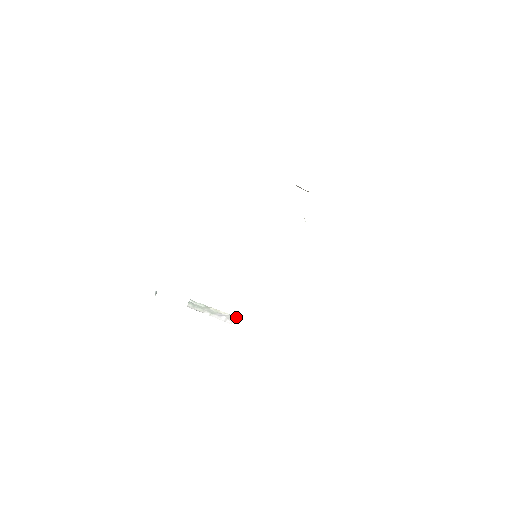
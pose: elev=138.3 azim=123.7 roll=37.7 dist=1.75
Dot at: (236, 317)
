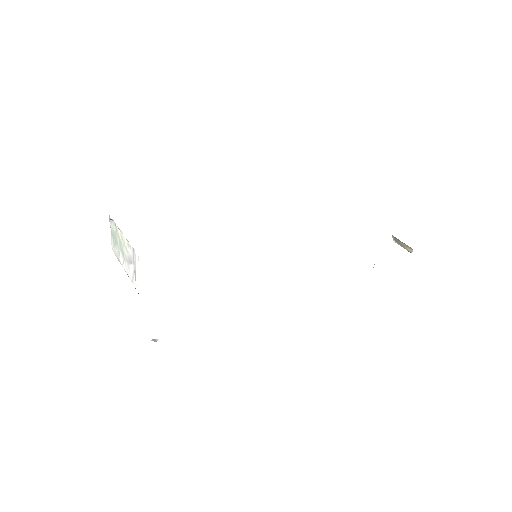
Dot at: (136, 254)
